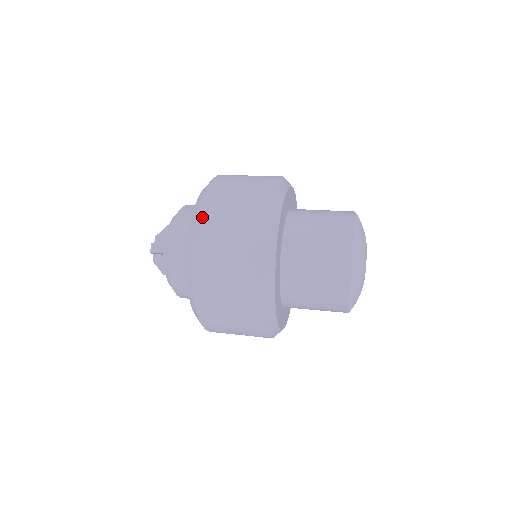
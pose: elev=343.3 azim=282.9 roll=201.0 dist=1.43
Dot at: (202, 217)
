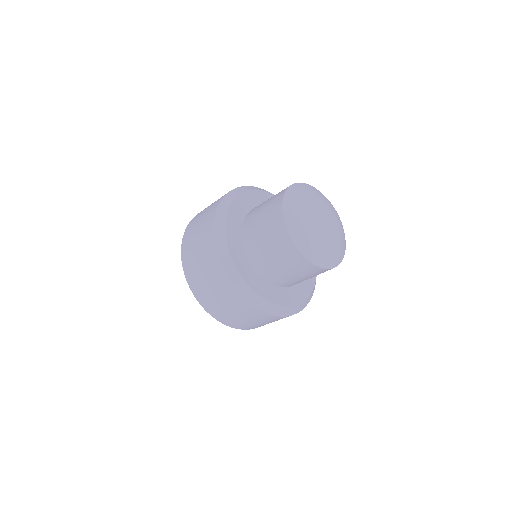
Dot at: (184, 238)
